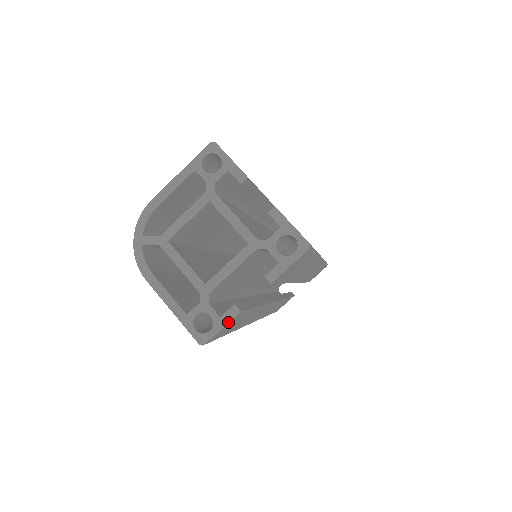
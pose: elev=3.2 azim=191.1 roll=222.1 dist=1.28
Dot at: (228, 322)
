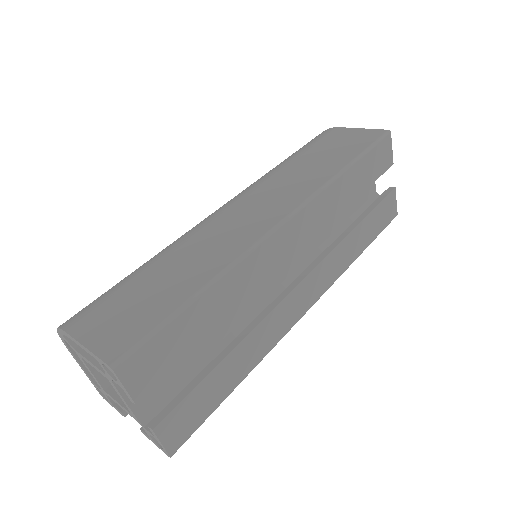
Dot at: (117, 410)
